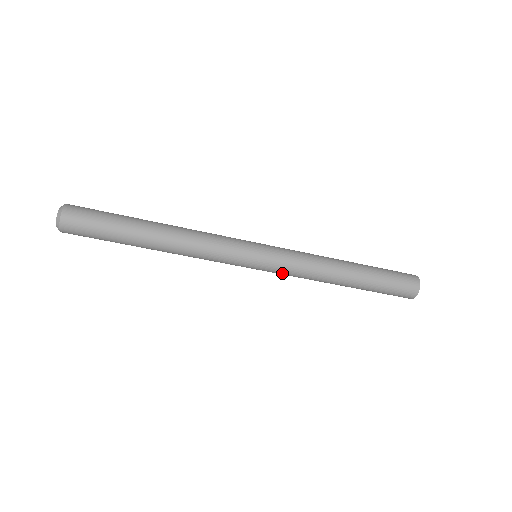
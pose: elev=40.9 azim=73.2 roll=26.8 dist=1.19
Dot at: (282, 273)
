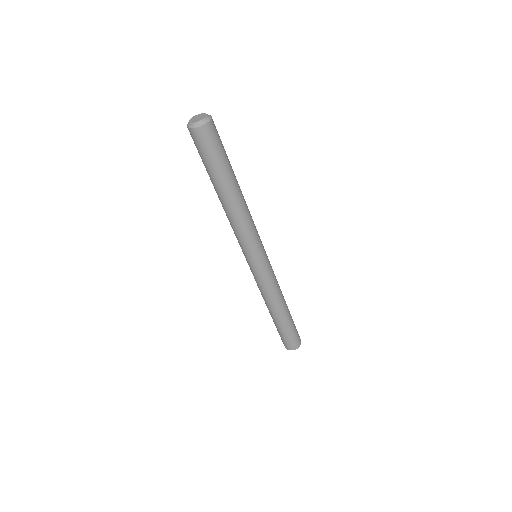
Dot at: (263, 279)
